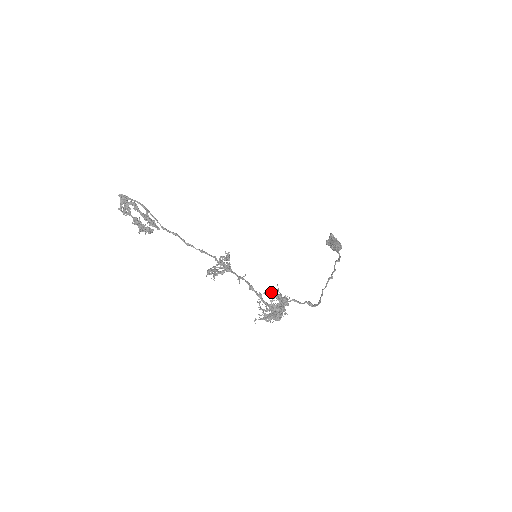
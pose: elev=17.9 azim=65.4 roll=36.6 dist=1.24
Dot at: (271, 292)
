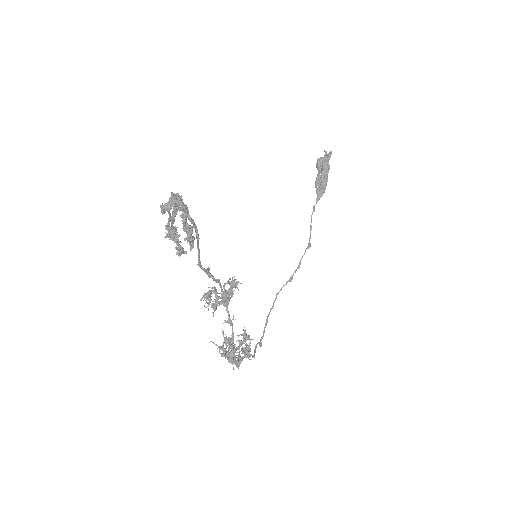
Dot at: (244, 351)
